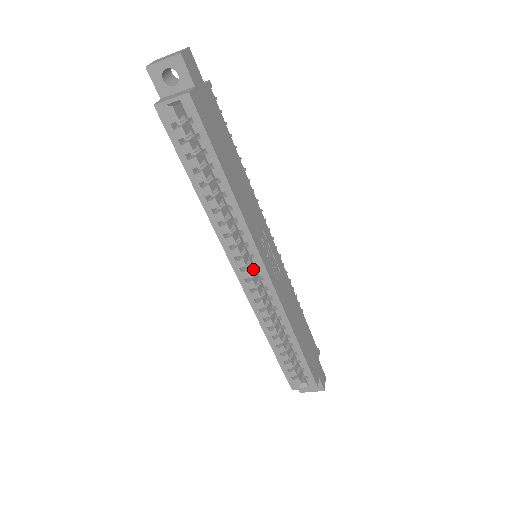
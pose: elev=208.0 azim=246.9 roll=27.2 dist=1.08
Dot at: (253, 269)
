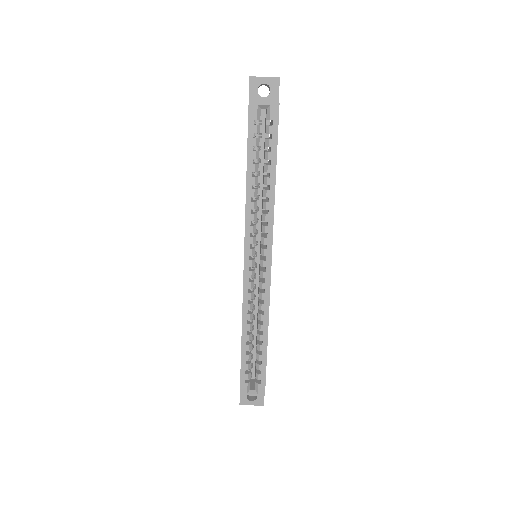
Dot at: occluded
